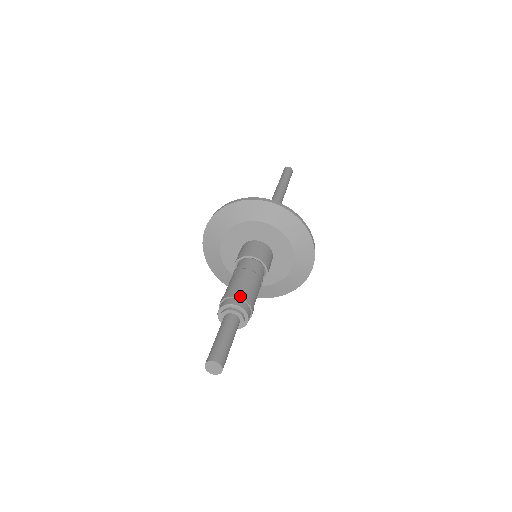
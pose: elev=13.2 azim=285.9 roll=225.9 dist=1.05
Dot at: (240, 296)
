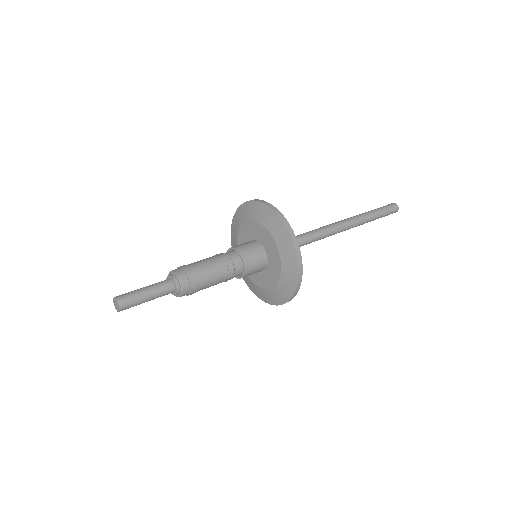
Dot at: (180, 266)
